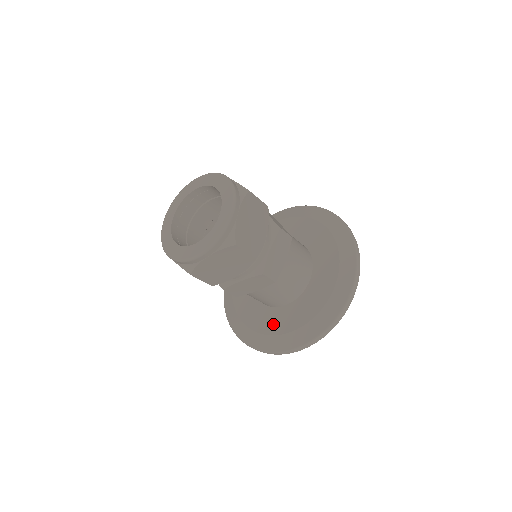
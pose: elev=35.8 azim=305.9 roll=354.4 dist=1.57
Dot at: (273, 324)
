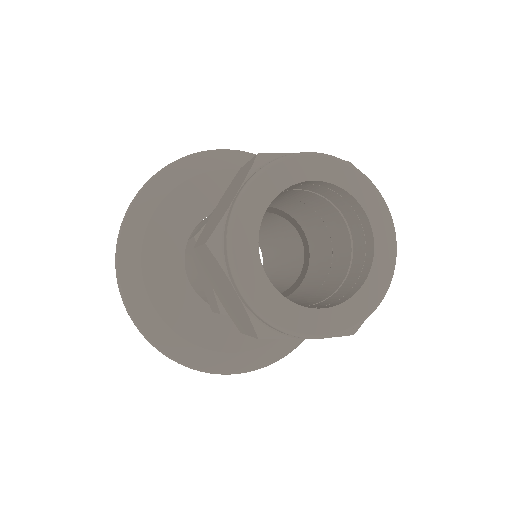
Dot at: (201, 329)
